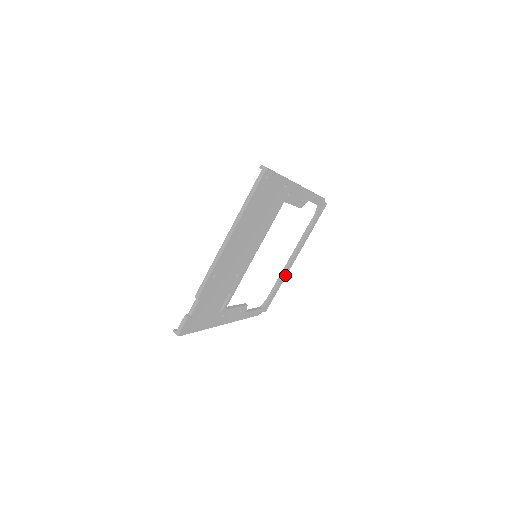
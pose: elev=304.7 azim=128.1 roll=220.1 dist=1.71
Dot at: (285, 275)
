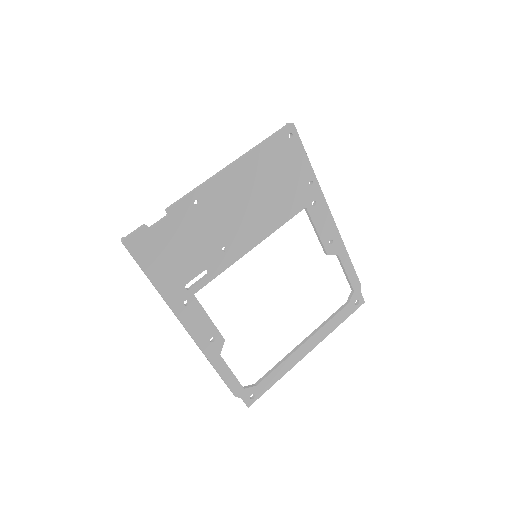
Dot at: (289, 366)
